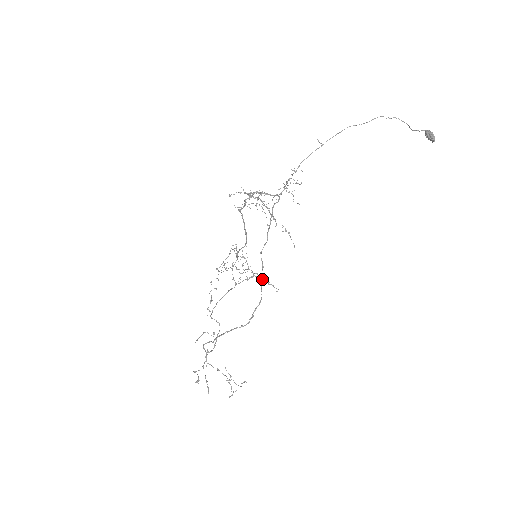
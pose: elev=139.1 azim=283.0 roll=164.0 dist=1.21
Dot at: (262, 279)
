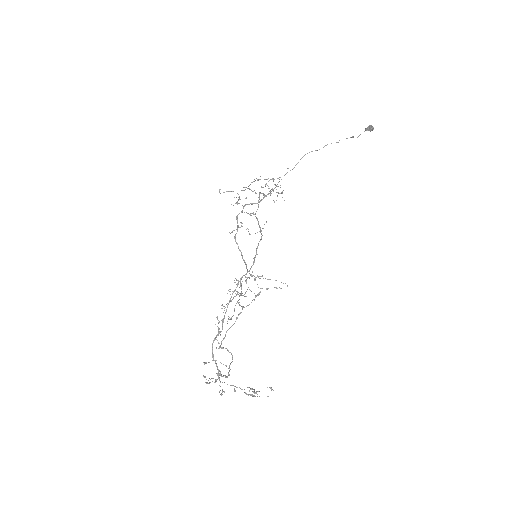
Dot at: (260, 228)
